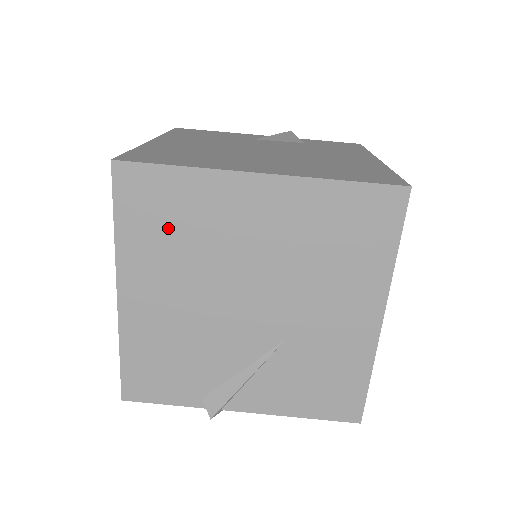
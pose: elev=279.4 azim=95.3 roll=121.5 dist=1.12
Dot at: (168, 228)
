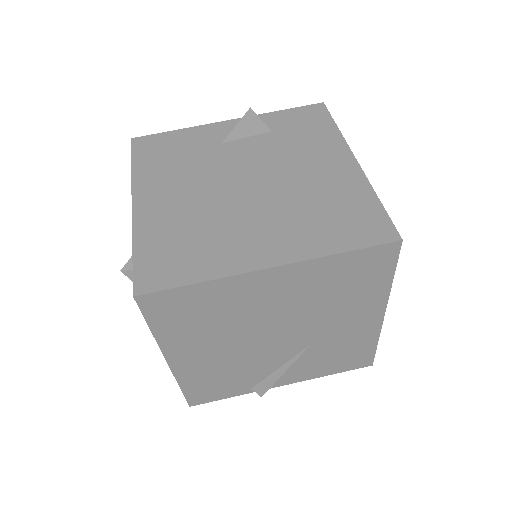
Dot at: (198, 319)
